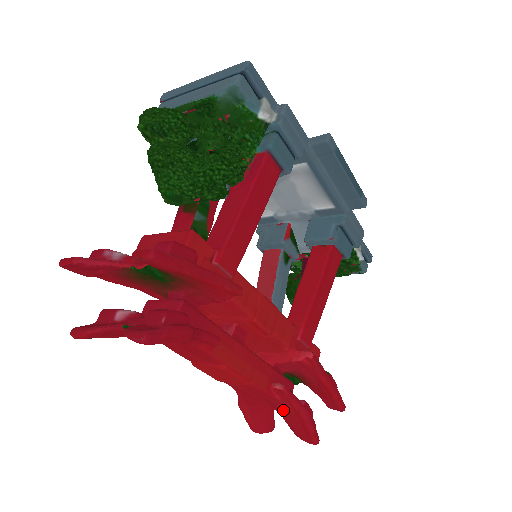
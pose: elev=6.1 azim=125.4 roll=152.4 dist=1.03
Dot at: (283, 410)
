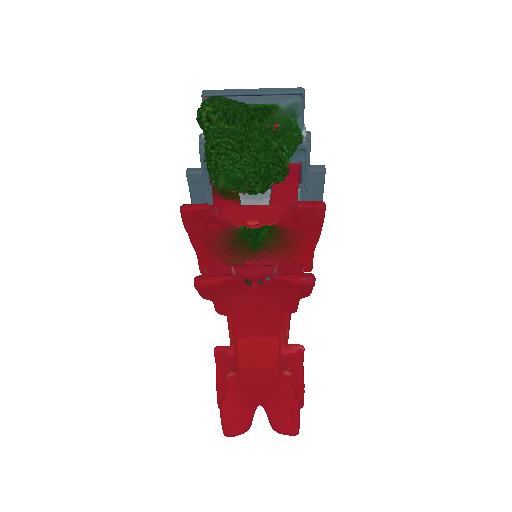
Dot at: (275, 401)
